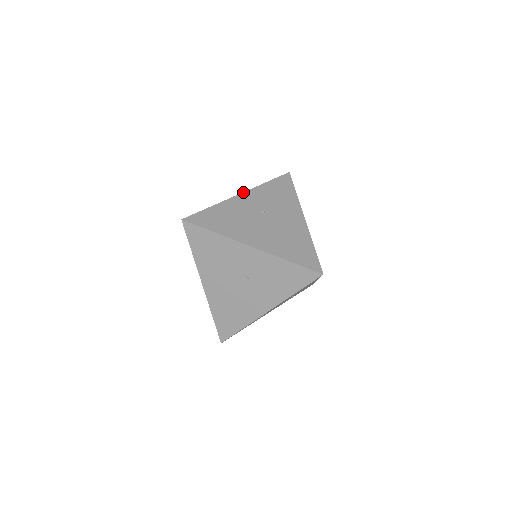
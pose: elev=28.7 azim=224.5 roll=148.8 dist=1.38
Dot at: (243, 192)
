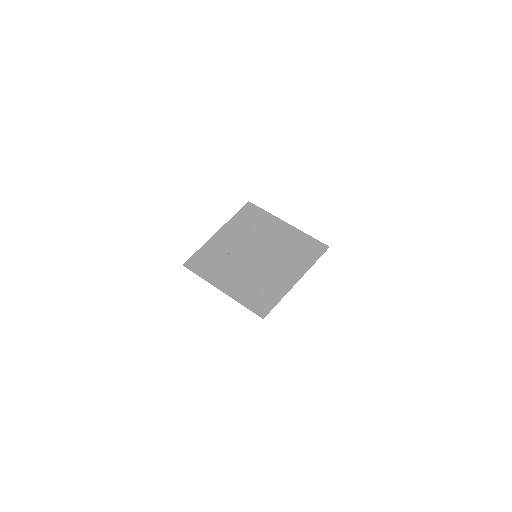
Dot at: occluded
